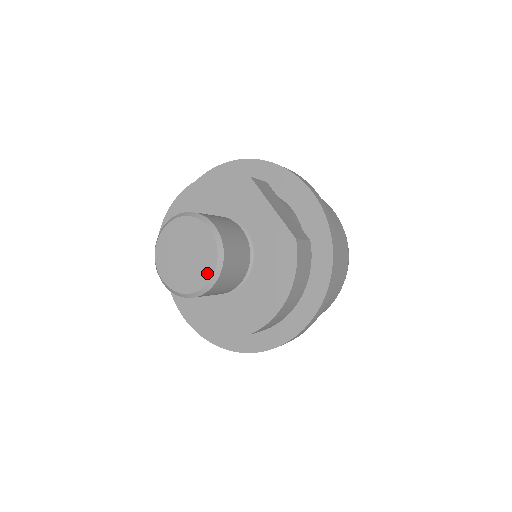
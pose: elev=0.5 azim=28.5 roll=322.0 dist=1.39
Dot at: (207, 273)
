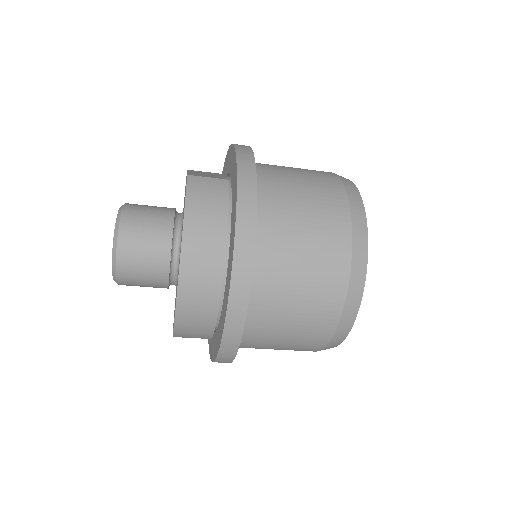
Dot at: (114, 240)
